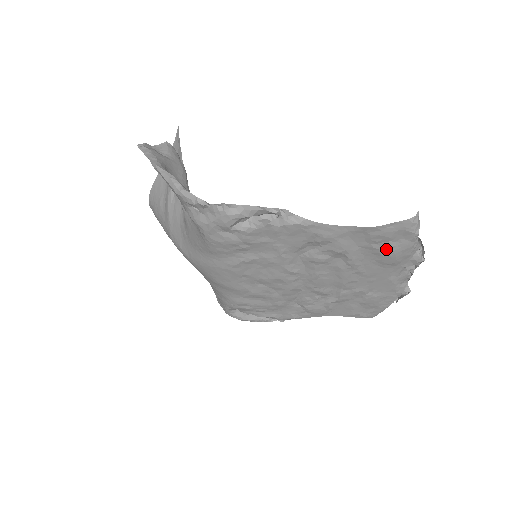
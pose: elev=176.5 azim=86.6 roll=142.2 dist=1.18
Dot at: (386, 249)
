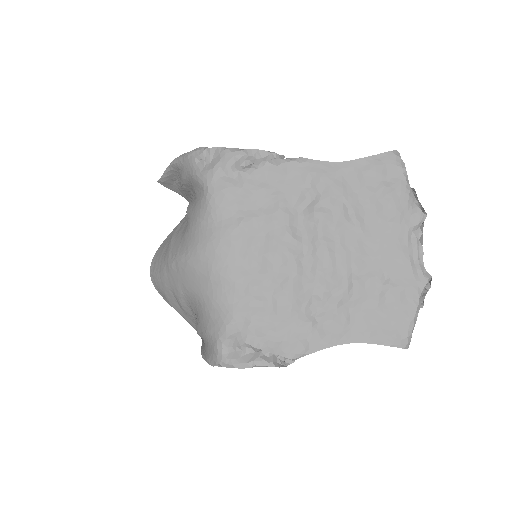
Dot at: (382, 192)
